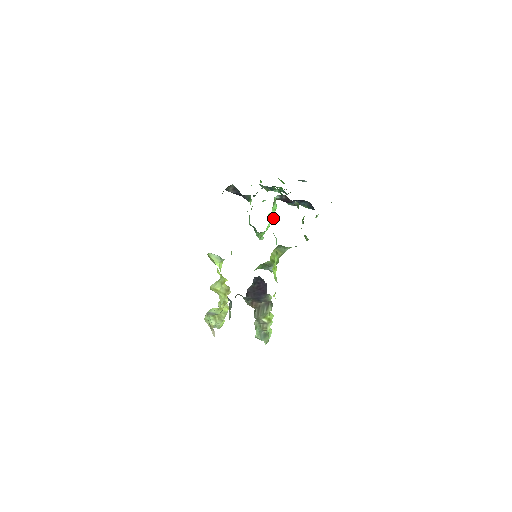
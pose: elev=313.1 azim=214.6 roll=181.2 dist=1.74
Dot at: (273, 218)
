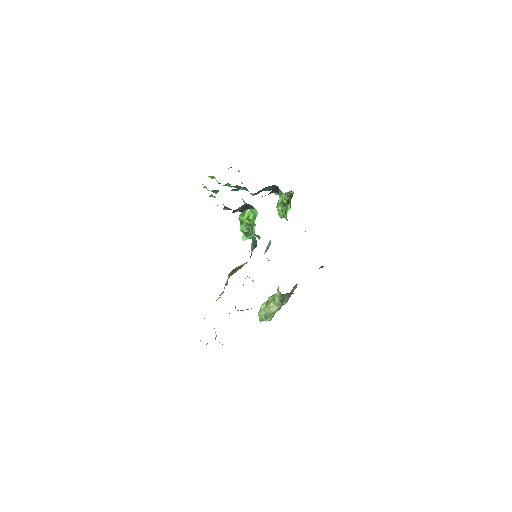
Dot at: occluded
